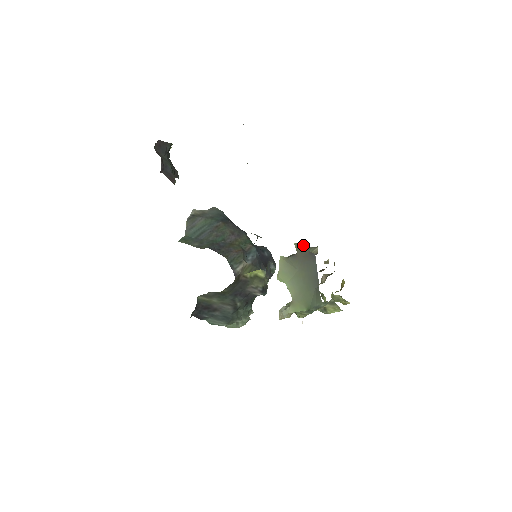
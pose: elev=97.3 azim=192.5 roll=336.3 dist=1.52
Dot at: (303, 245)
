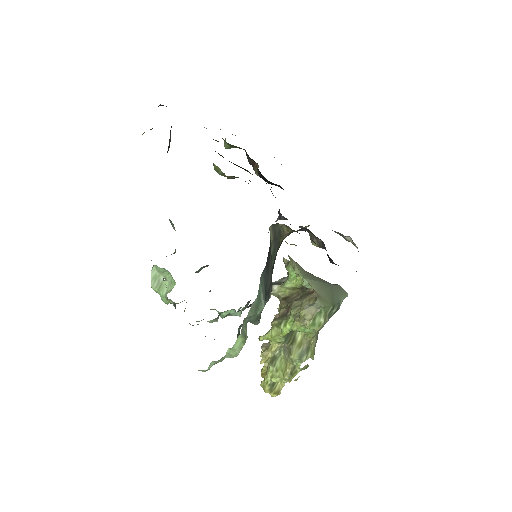
Dot at: occluded
